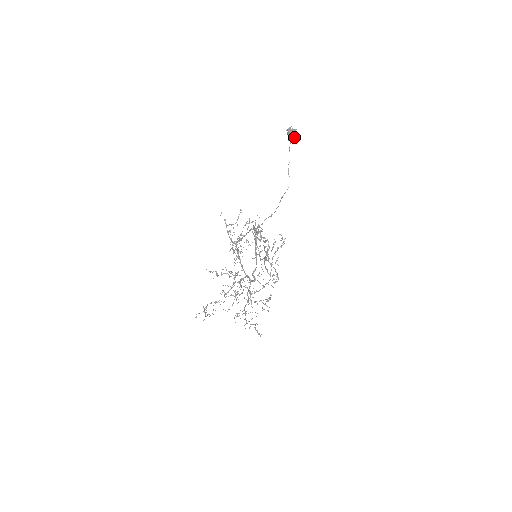
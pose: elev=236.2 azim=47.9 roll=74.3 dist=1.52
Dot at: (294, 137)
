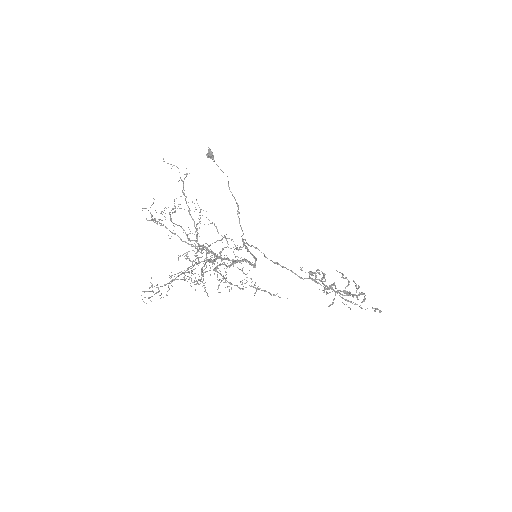
Dot at: (212, 153)
